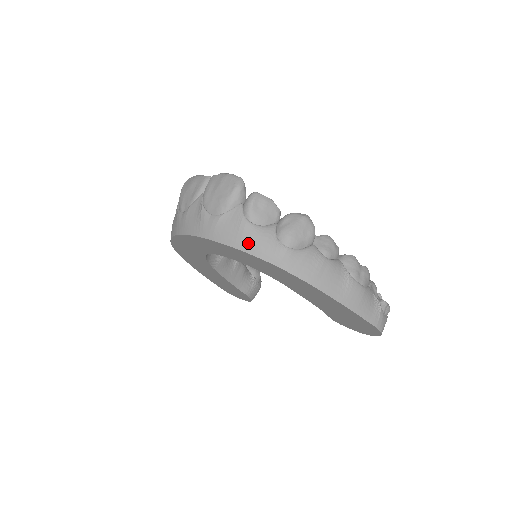
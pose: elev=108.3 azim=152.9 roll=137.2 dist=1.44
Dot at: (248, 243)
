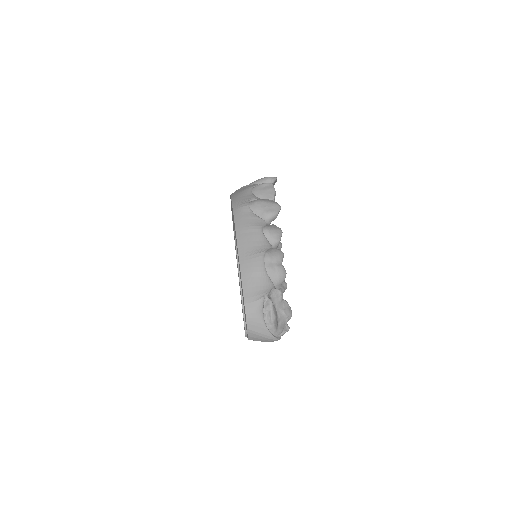
Dot at: (237, 196)
